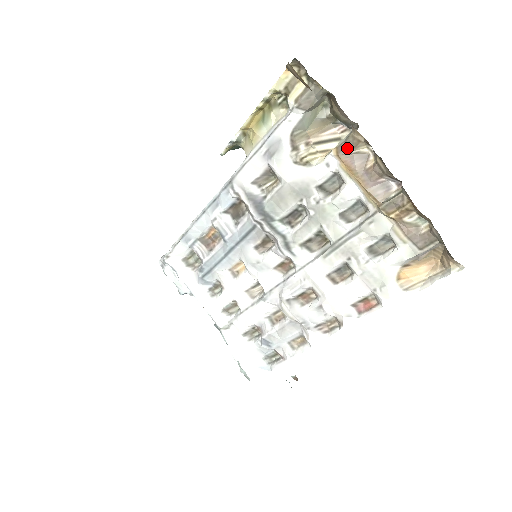
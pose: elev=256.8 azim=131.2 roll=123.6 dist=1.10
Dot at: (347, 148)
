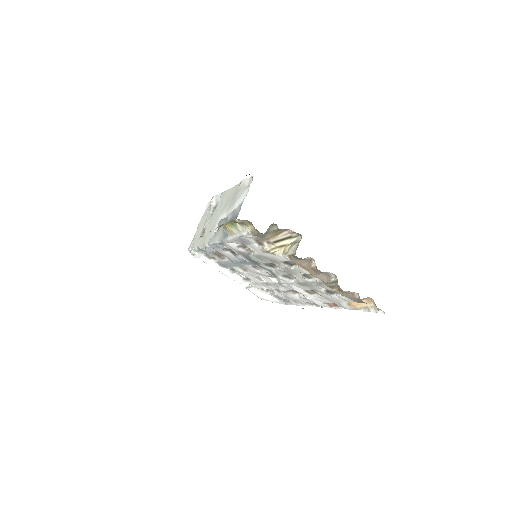
Dot at: (295, 258)
